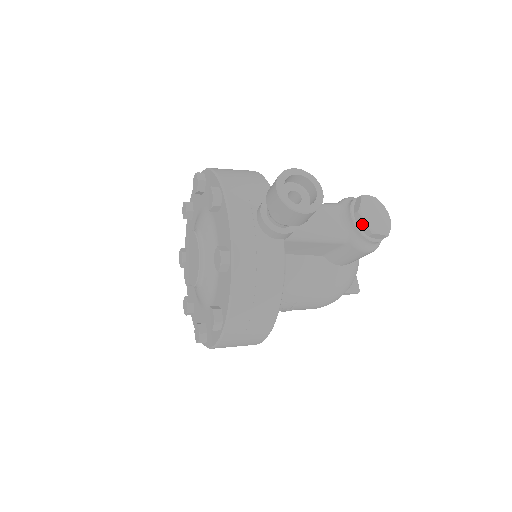
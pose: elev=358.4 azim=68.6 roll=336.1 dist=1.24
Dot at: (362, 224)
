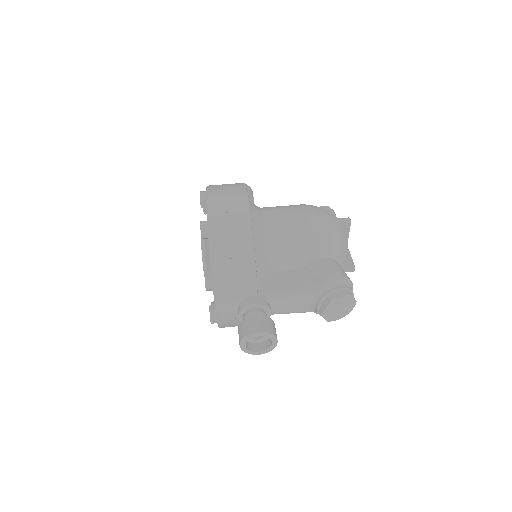
Dot at: (323, 316)
